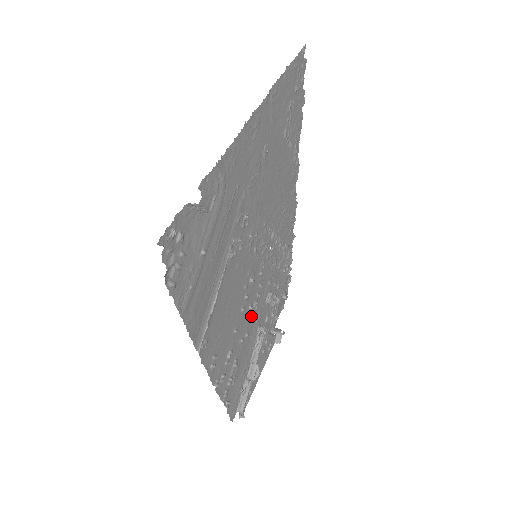
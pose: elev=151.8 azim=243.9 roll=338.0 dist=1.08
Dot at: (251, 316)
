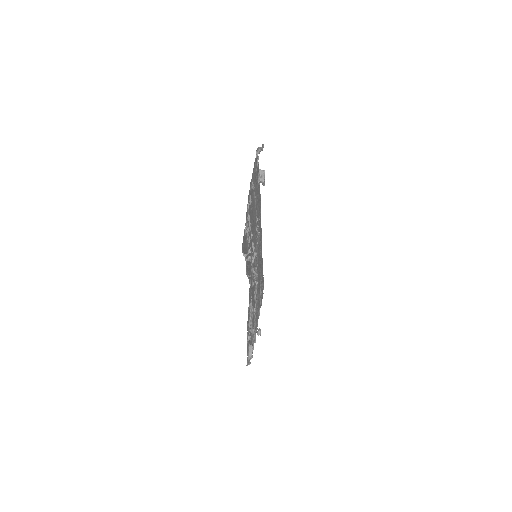
Dot at: occluded
